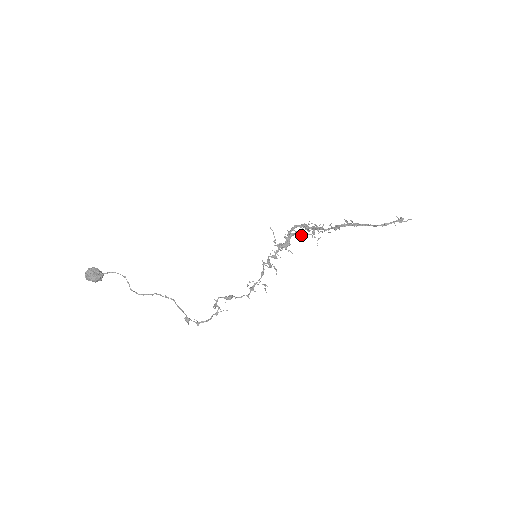
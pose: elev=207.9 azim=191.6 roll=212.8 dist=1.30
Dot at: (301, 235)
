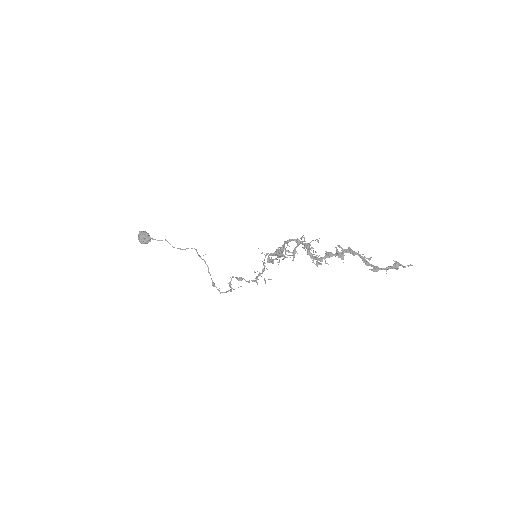
Dot at: (292, 253)
